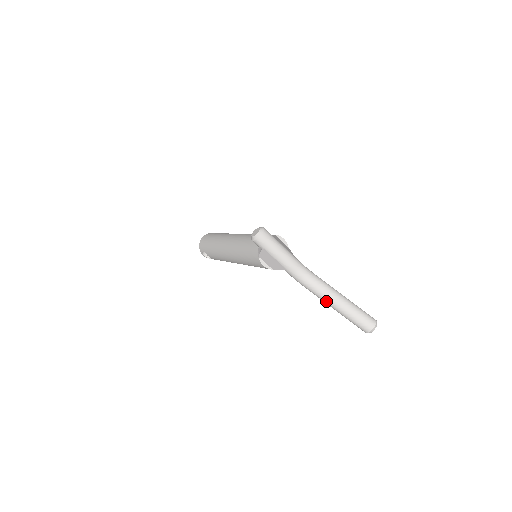
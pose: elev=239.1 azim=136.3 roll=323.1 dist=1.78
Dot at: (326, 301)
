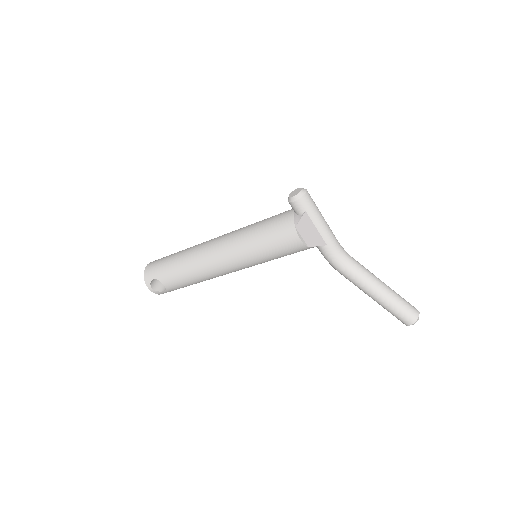
Dot at: (368, 286)
